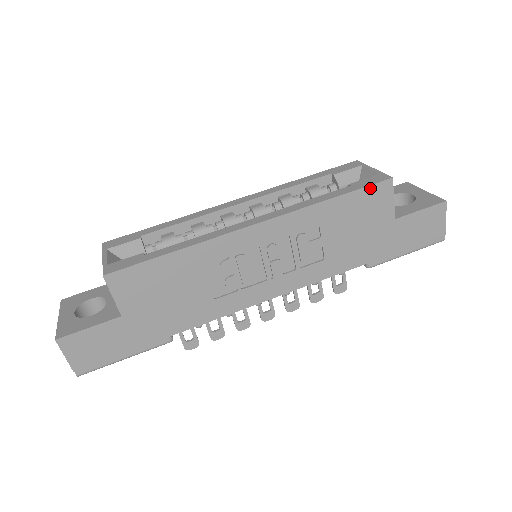
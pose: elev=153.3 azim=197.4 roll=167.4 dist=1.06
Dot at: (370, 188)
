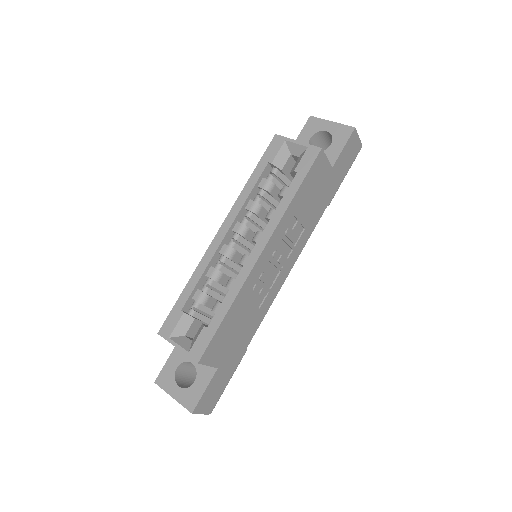
Dot at: (312, 167)
